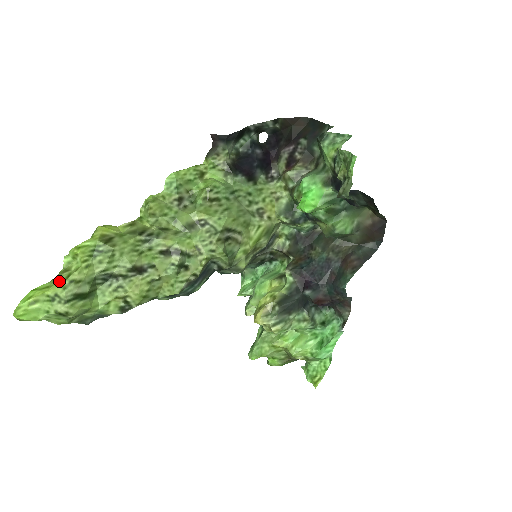
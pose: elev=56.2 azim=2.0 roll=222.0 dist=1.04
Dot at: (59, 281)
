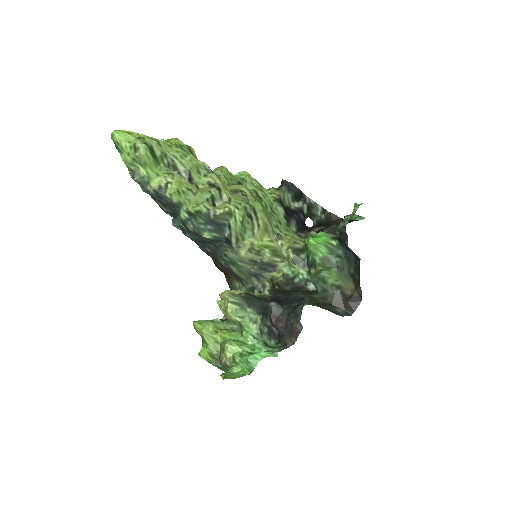
Dot at: (151, 137)
